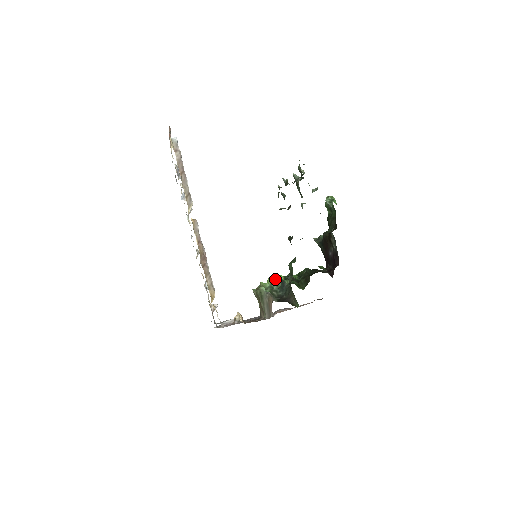
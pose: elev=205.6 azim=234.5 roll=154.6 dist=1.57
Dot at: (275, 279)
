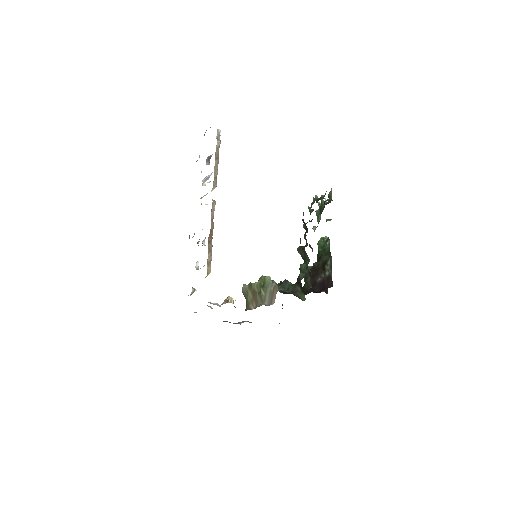
Dot at: occluded
